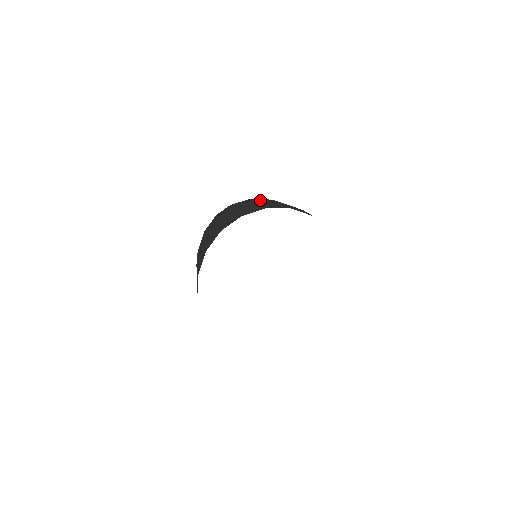
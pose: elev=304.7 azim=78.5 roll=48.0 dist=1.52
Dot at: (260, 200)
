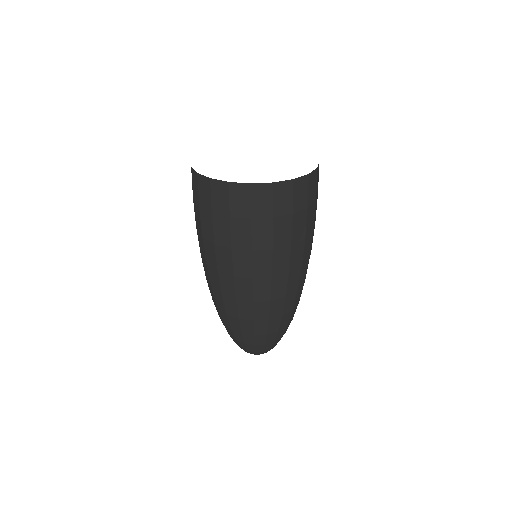
Dot at: occluded
